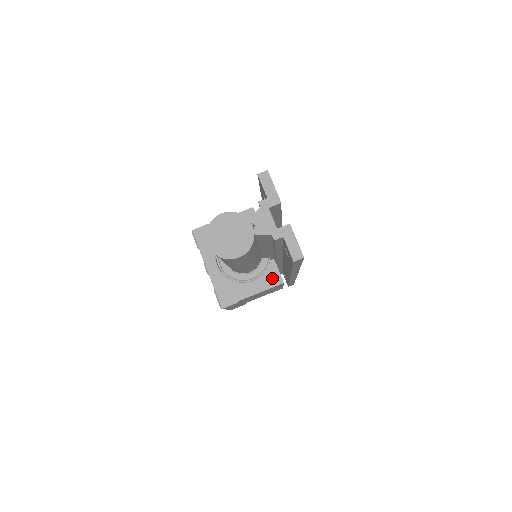
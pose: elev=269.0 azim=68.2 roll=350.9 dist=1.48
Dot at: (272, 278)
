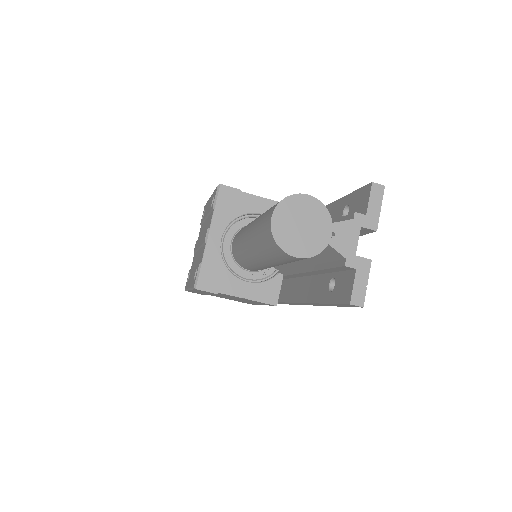
Dot at: (269, 293)
